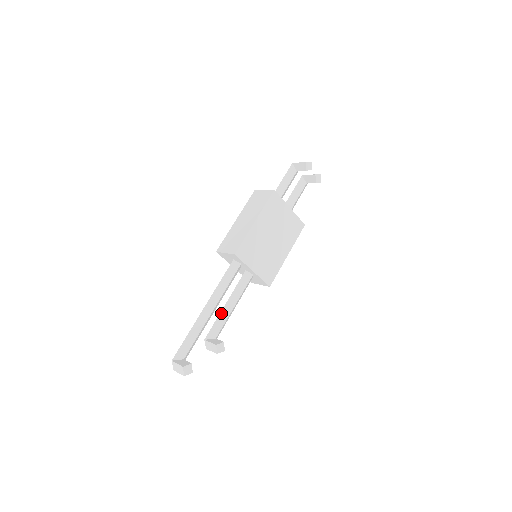
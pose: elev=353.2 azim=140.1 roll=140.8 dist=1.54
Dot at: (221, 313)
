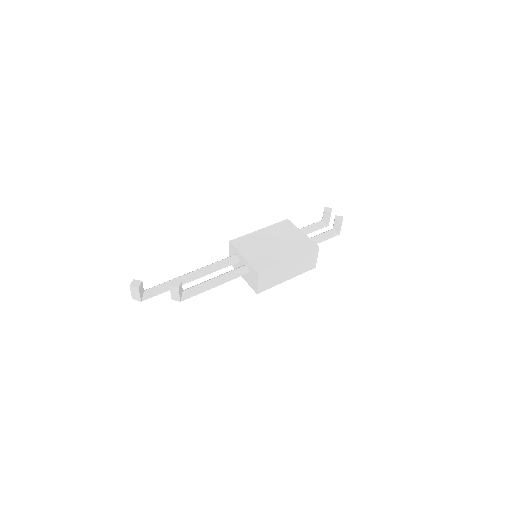
Dot at: (202, 282)
